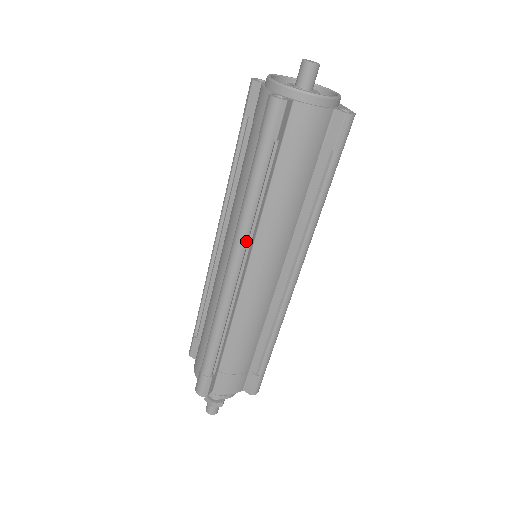
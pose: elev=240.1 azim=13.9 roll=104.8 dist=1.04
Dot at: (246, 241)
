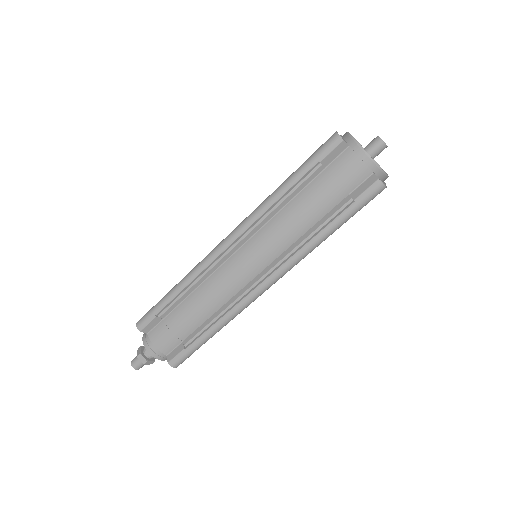
Dot at: (253, 222)
